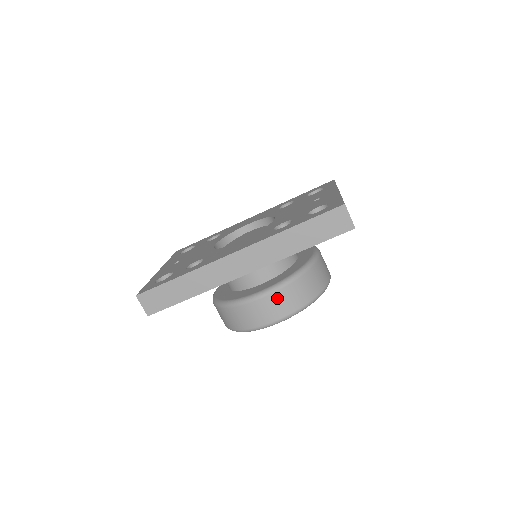
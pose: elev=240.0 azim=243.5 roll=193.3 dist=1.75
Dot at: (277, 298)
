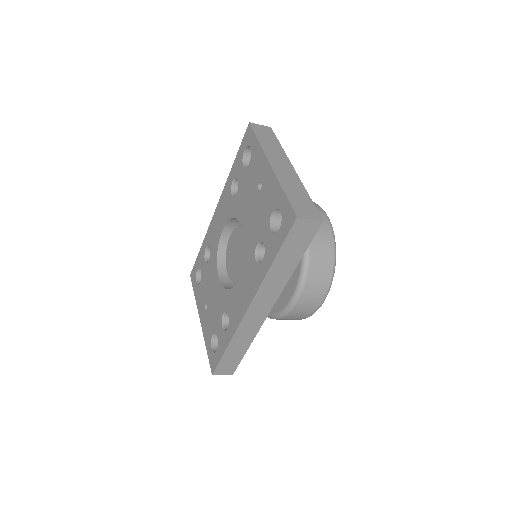
Dot at: (308, 294)
